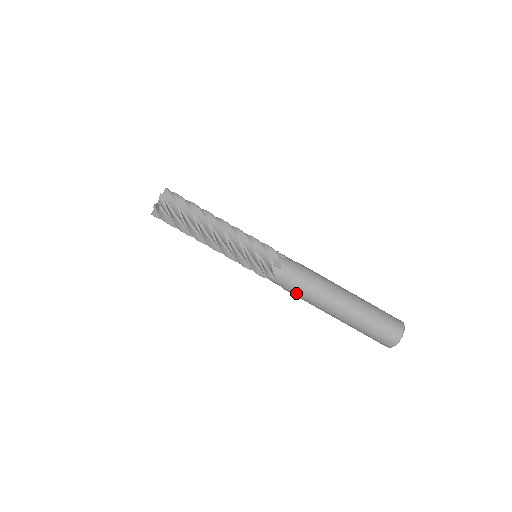
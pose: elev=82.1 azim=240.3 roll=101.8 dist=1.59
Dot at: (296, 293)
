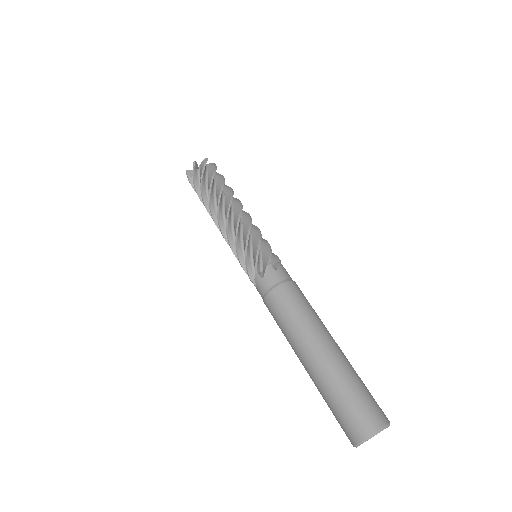
Dot at: (277, 305)
